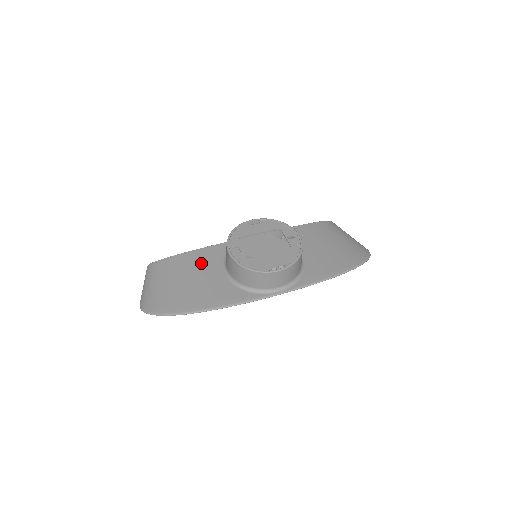
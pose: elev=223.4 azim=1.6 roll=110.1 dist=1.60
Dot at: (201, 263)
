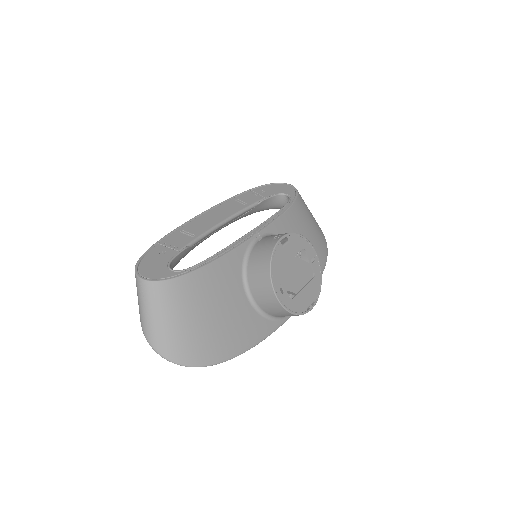
Dot at: (222, 285)
